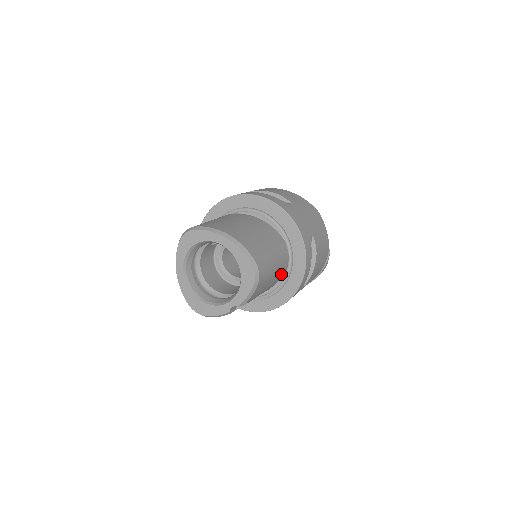
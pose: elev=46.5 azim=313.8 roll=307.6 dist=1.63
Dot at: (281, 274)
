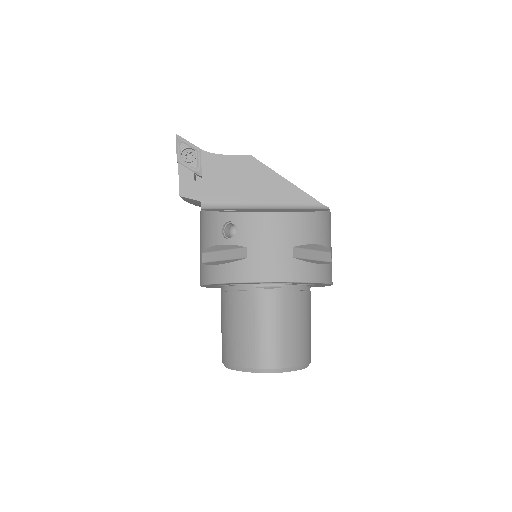
Dot at: occluded
